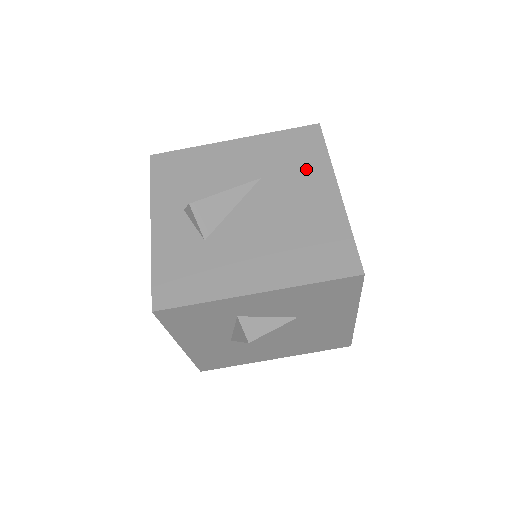
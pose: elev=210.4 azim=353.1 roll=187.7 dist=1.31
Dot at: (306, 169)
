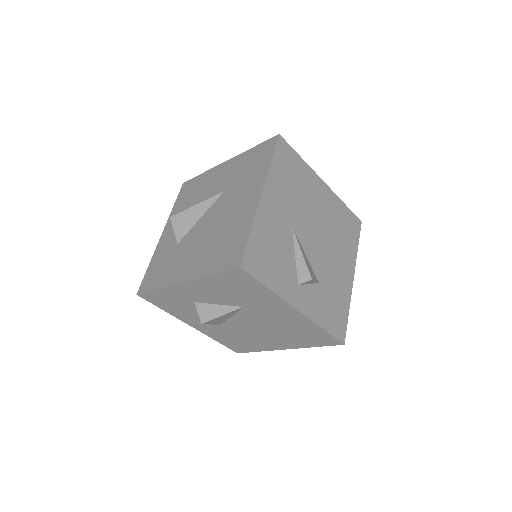
Dot at: (251, 178)
